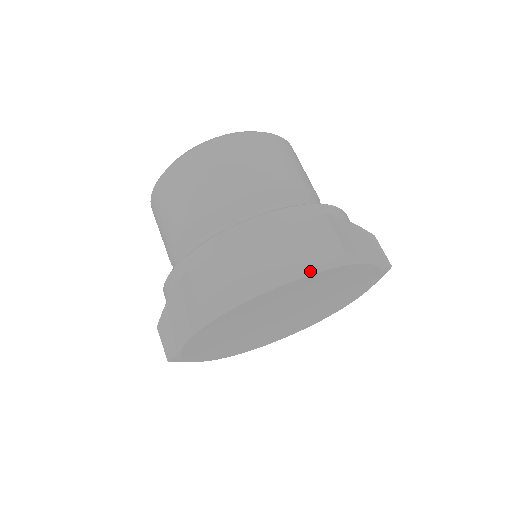
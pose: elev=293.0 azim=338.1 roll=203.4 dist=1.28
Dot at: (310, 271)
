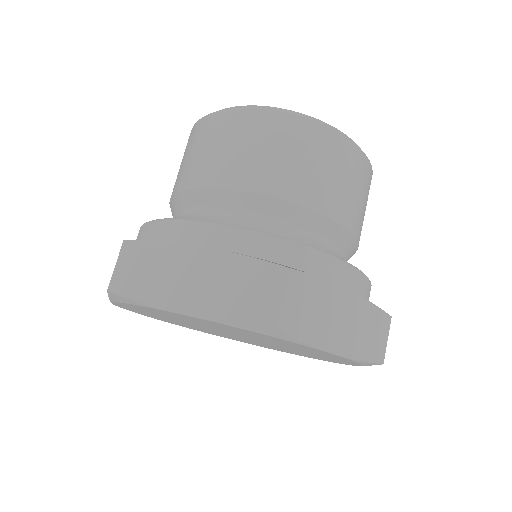
Dot at: (360, 360)
